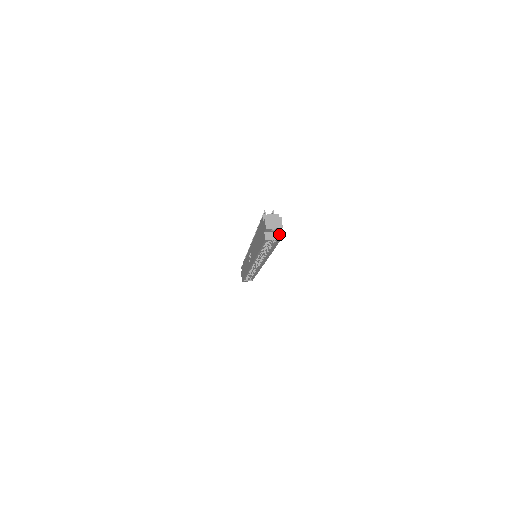
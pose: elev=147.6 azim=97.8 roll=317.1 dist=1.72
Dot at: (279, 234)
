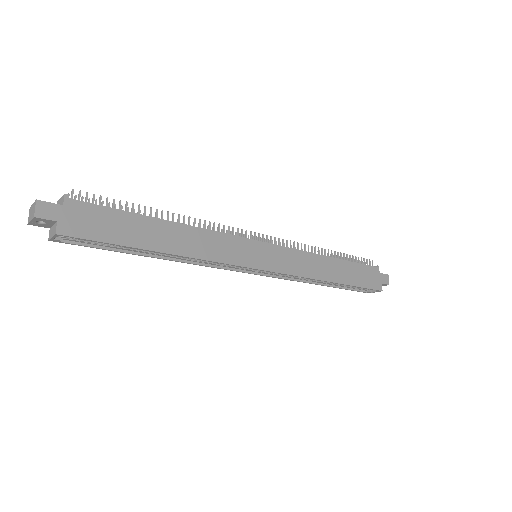
Dot at: (55, 227)
